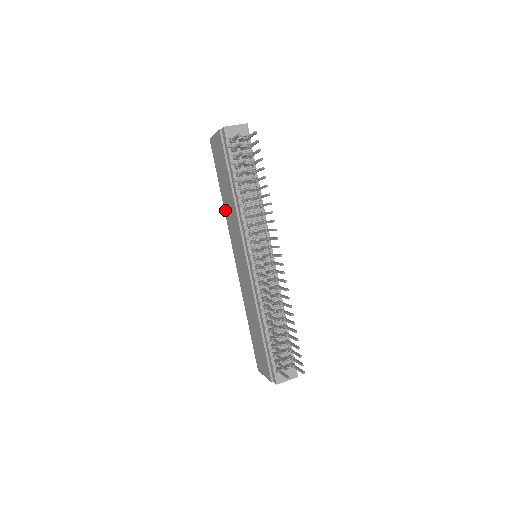
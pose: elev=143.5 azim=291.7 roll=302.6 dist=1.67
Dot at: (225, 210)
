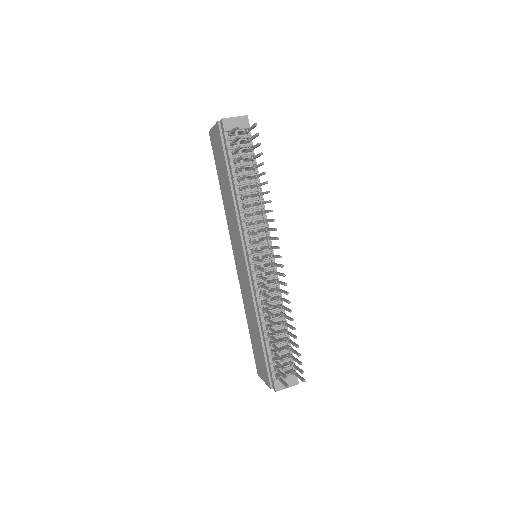
Dot at: (224, 207)
